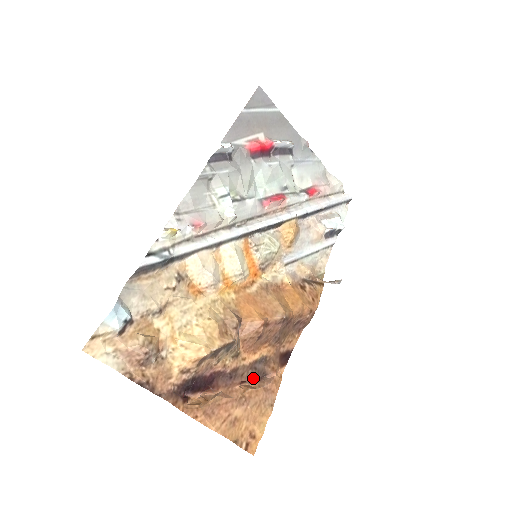
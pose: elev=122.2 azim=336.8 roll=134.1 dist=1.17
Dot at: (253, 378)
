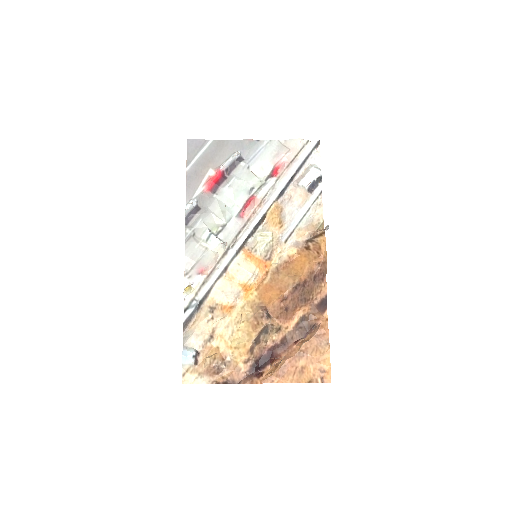
Dot at: (303, 334)
